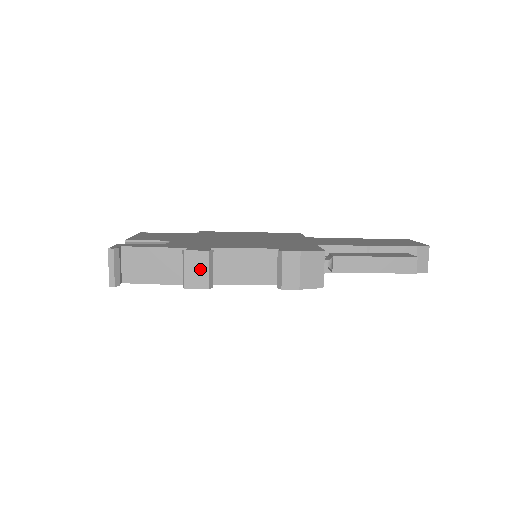
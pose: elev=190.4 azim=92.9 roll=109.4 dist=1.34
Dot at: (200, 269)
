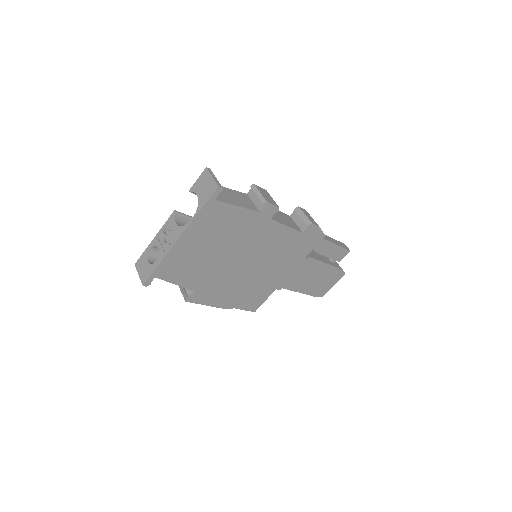
Dot at: (268, 196)
